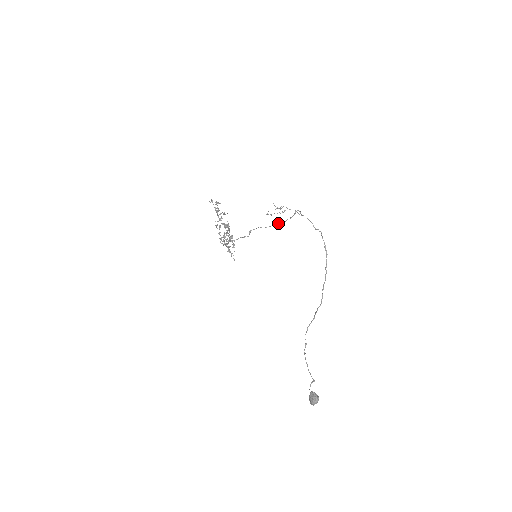
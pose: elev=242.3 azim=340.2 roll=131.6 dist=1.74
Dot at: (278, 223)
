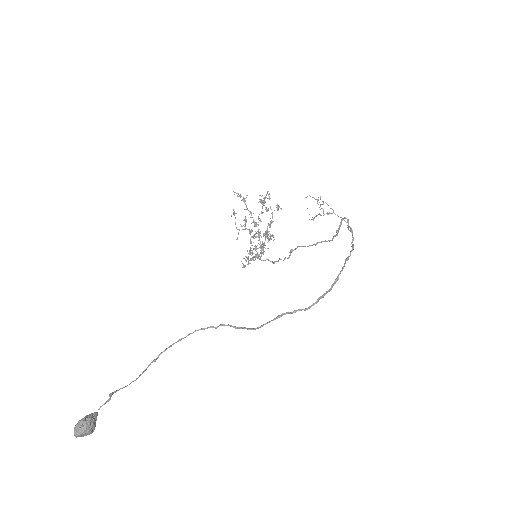
Dot at: (322, 241)
